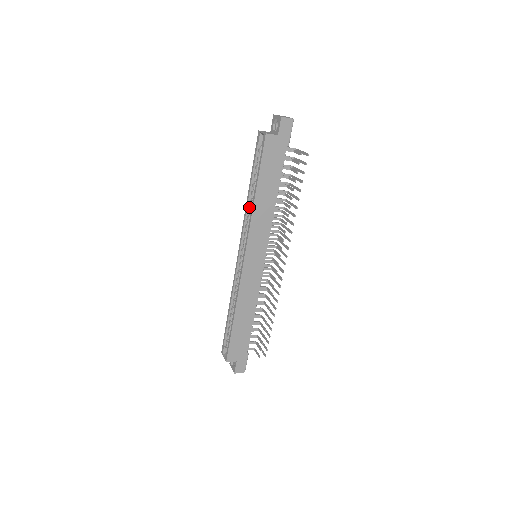
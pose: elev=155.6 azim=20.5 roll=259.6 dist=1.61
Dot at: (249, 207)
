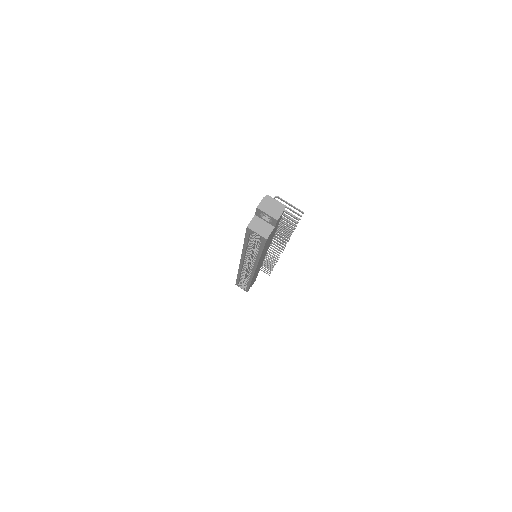
Dot at: (246, 251)
